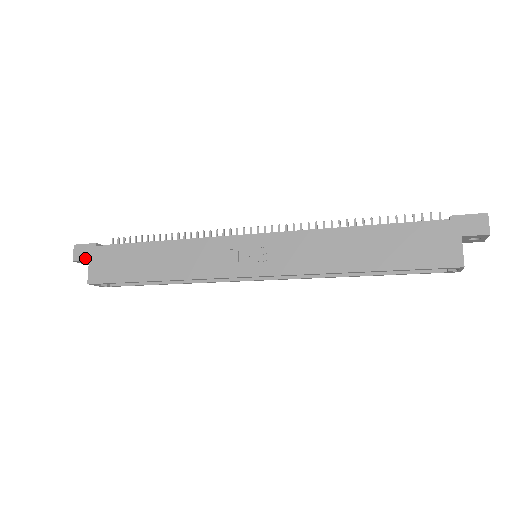
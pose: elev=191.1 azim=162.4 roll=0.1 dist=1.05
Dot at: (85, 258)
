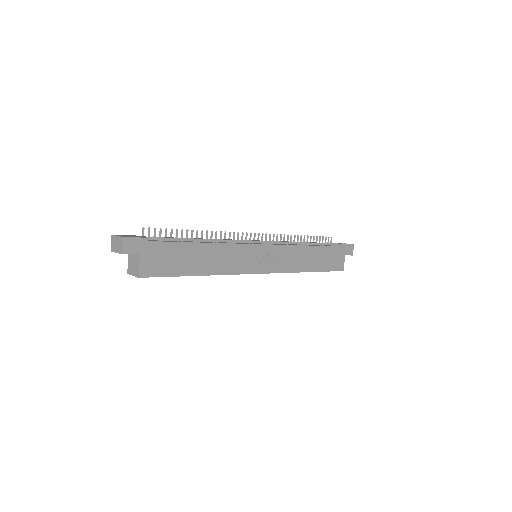
Dot at: (136, 252)
